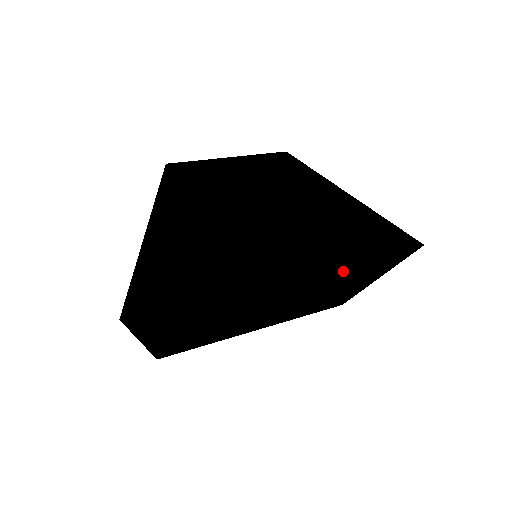
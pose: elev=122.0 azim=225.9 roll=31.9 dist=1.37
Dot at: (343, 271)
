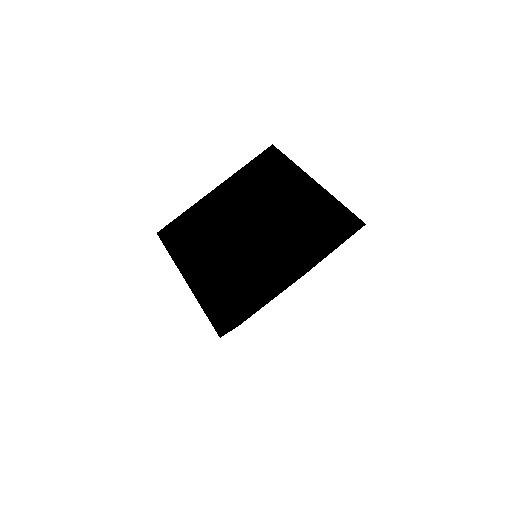
Dot at: (241, 300)
